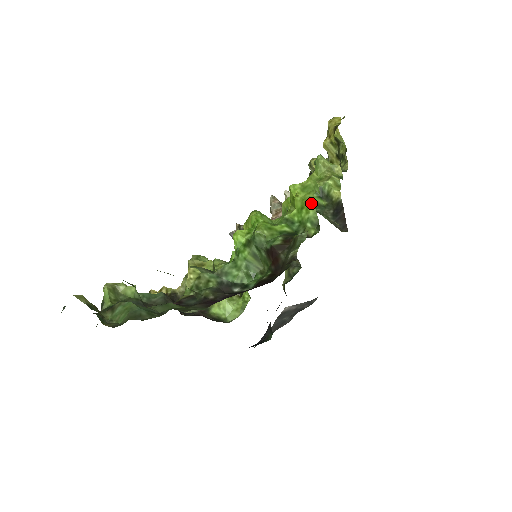
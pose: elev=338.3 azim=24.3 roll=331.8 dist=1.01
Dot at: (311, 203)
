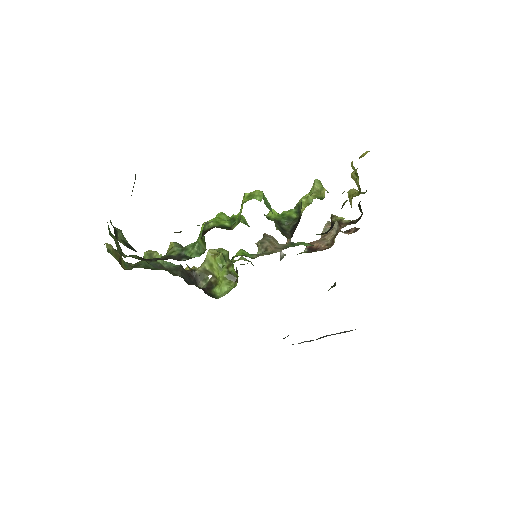
Dot at: (242, 206)
